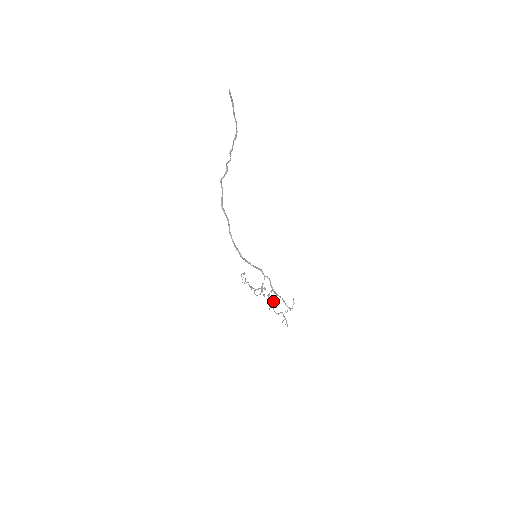
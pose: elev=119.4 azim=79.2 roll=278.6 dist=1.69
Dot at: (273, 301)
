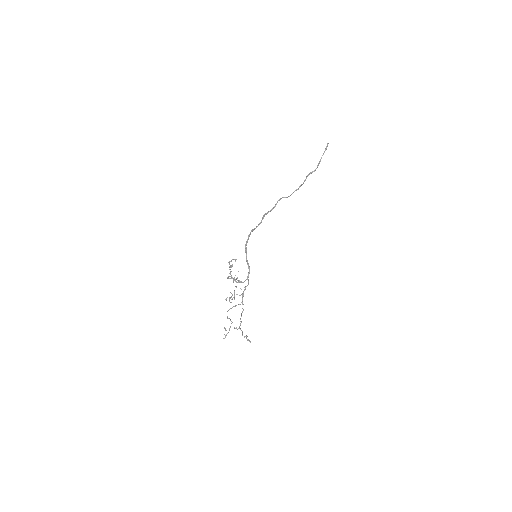
Dot at: occluded
